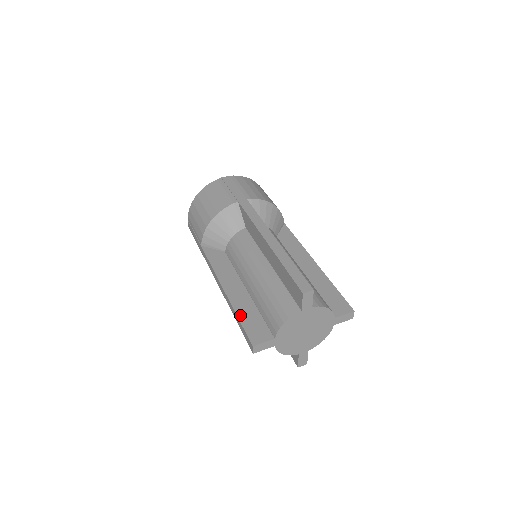
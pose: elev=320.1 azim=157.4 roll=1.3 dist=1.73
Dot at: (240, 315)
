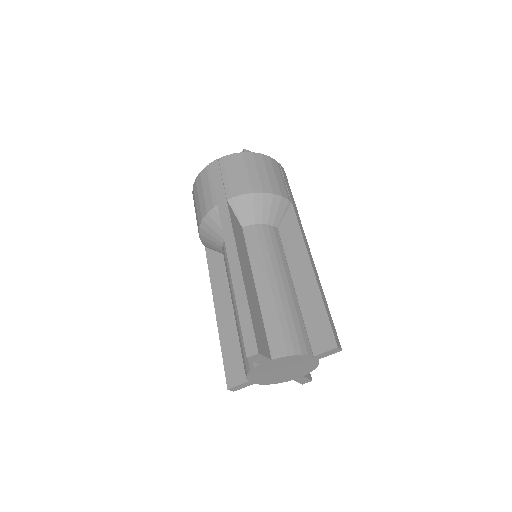
Dot at: (223, 347)
